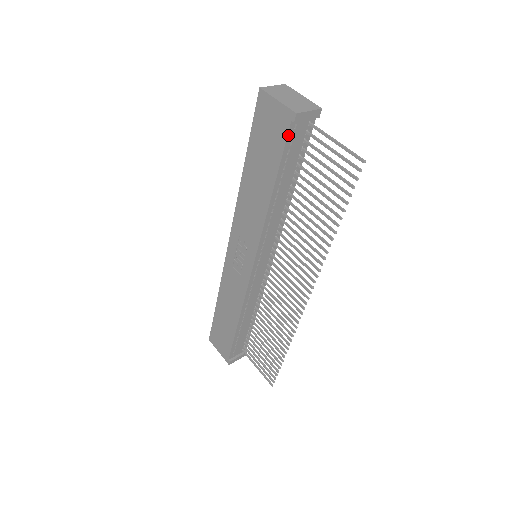
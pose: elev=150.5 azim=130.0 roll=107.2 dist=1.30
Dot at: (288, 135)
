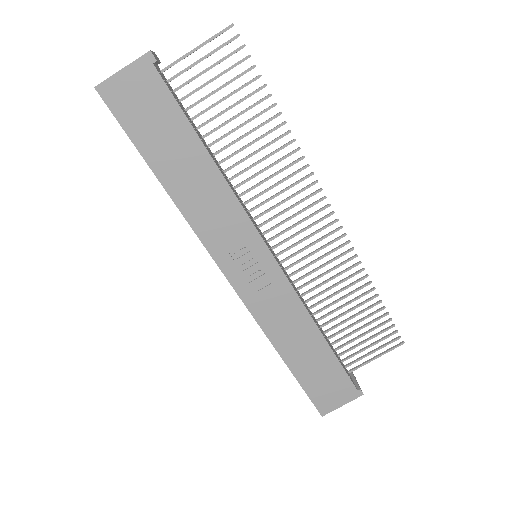
Dot at: (163, 81)
